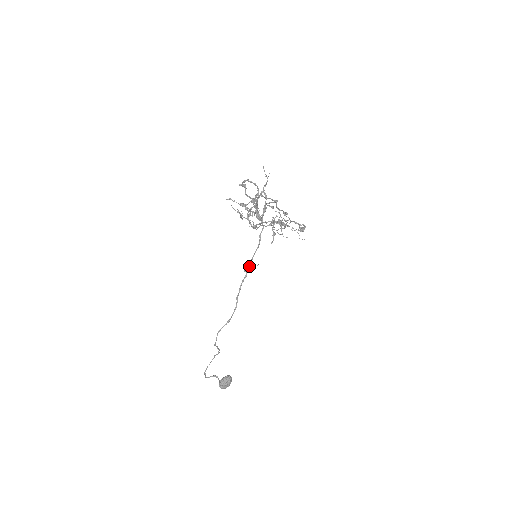
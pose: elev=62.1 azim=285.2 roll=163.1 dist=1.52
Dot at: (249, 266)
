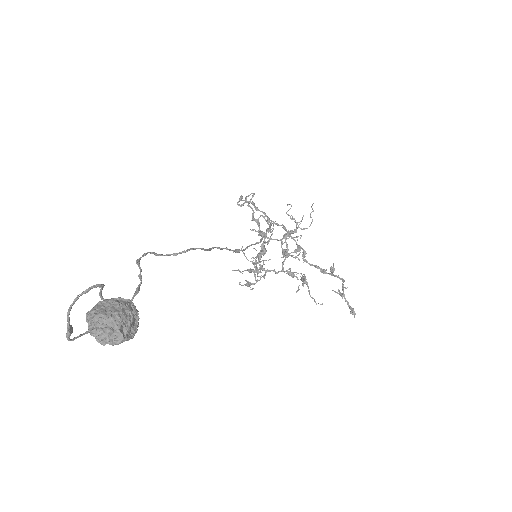
Dot at: occluded
